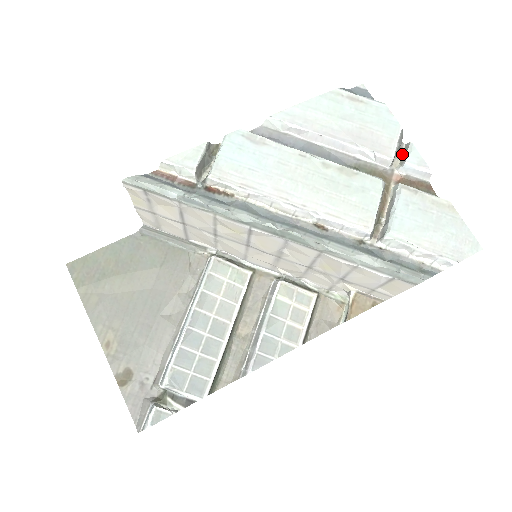
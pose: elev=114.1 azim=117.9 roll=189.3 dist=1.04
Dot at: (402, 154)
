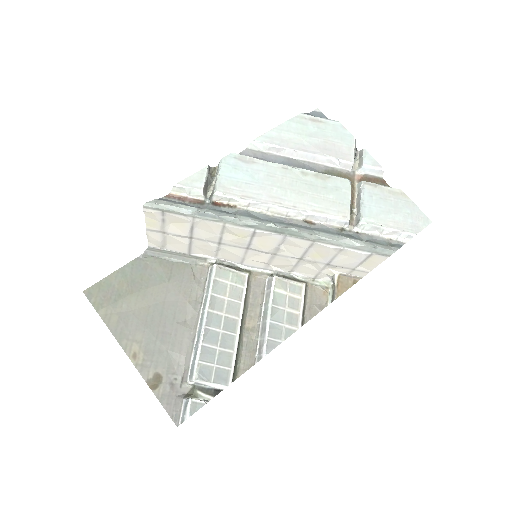
Dot at: (358, 159)
